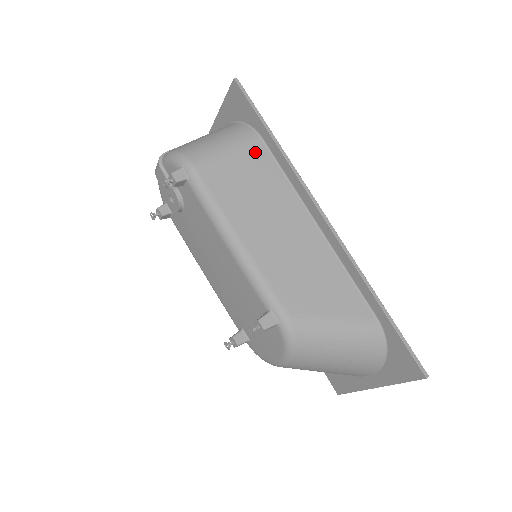
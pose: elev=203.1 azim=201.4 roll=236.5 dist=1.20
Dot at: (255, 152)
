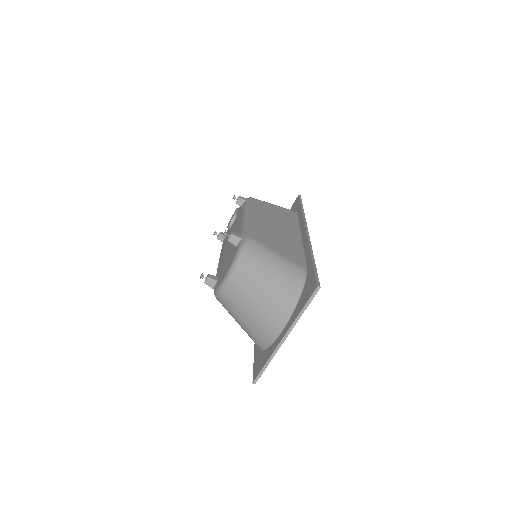
Dot at: (289, 212)
